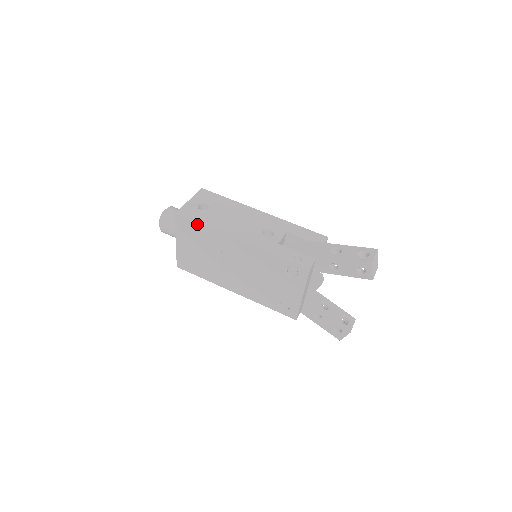
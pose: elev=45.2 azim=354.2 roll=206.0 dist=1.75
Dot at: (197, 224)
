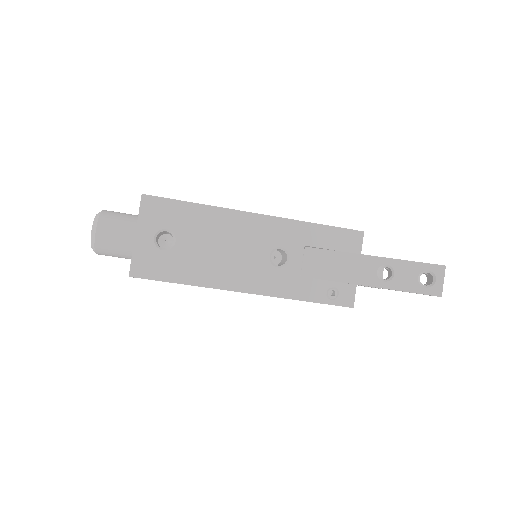
Dot at: (171, 282)
